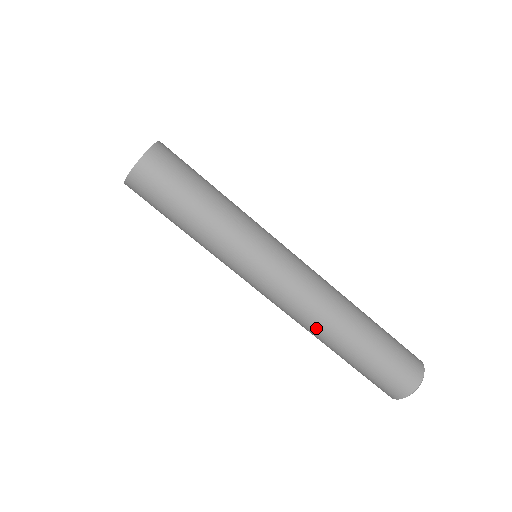
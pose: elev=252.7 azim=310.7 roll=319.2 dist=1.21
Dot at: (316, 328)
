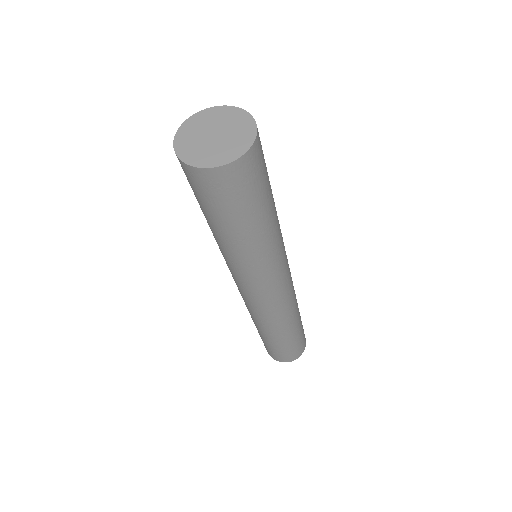
Dot at: (278, 322)
